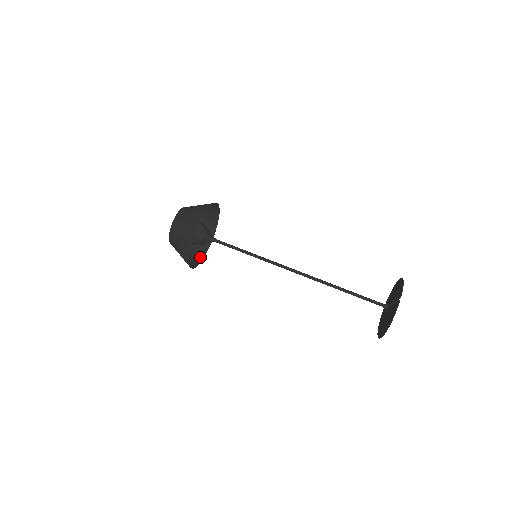
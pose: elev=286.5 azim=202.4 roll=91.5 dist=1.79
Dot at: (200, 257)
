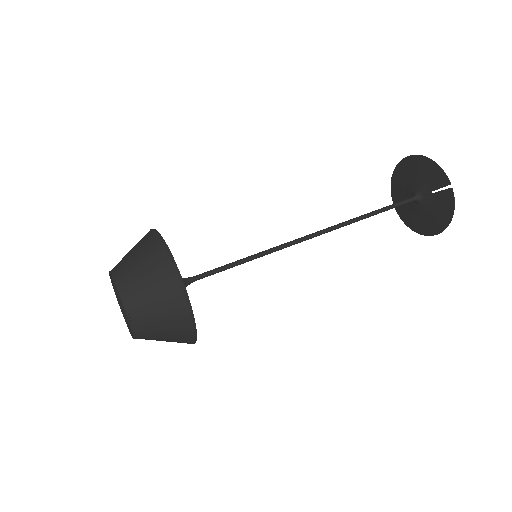
Dot at: occluded
